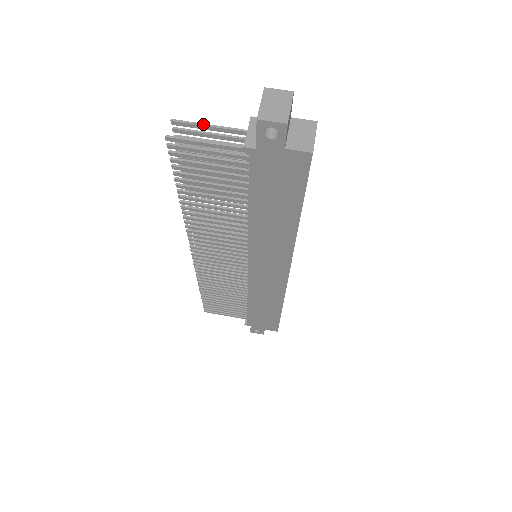
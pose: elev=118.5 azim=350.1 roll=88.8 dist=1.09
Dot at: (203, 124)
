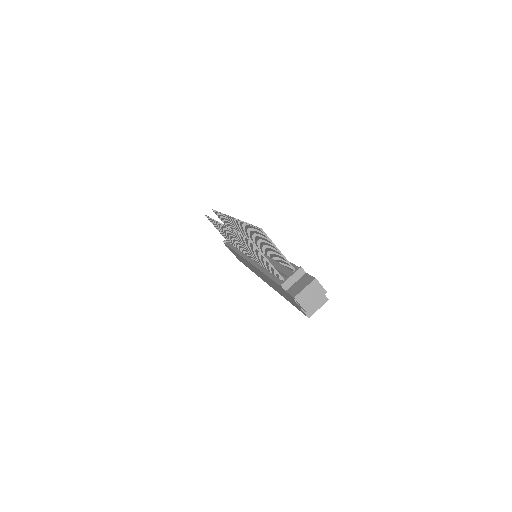
Dot at: (275, 246)
